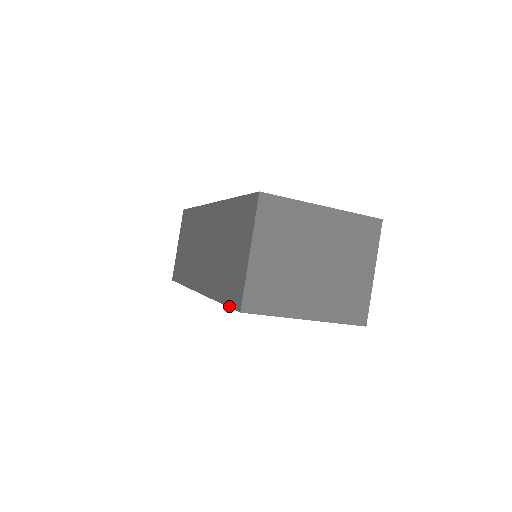
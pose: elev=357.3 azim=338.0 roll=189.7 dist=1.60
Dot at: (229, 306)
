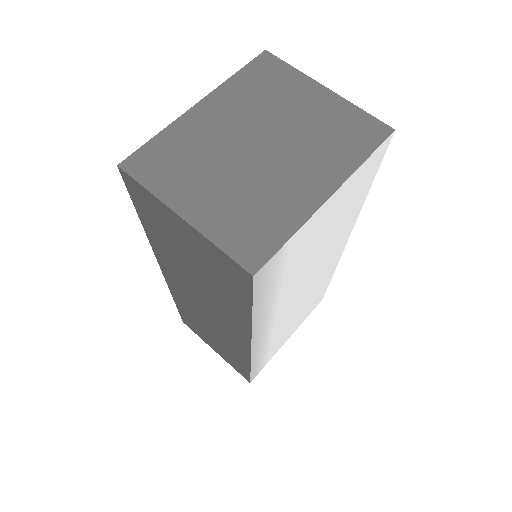
Dot at: (251, 297)
